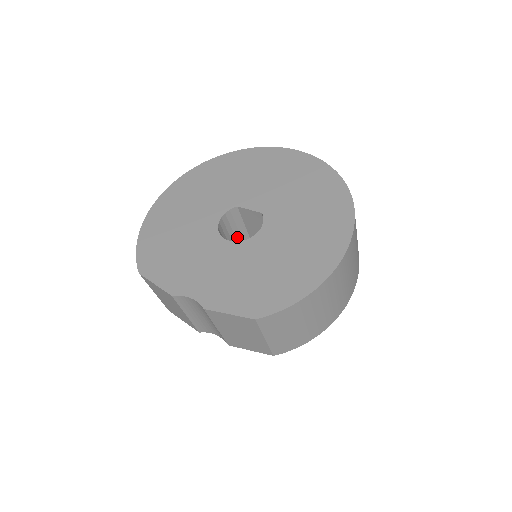
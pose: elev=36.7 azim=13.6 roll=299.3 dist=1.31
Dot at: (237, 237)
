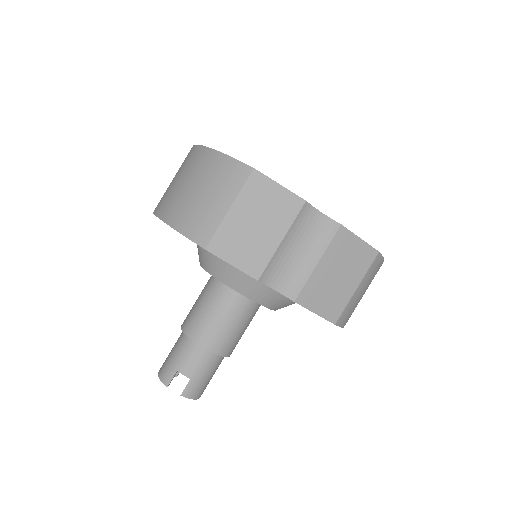
Dot at: occluded
